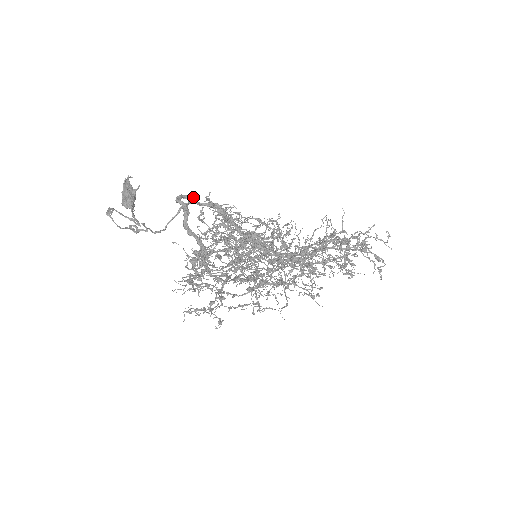
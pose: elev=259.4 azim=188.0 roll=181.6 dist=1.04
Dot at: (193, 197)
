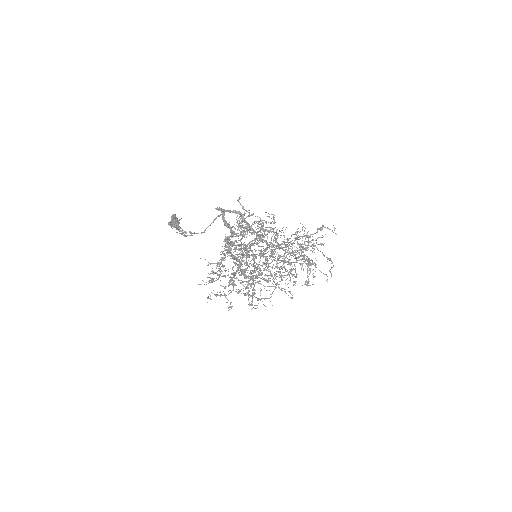
Dot at: (224, 210)
